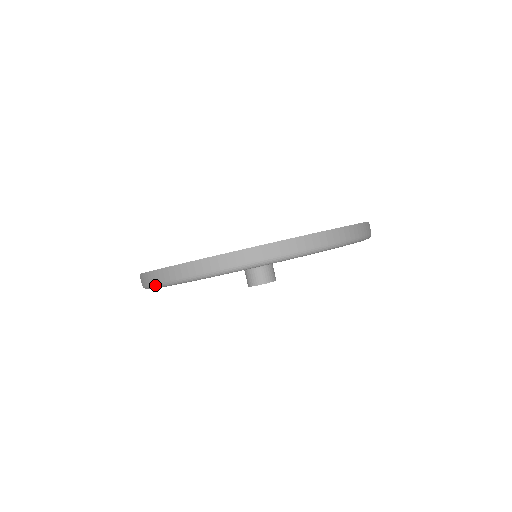
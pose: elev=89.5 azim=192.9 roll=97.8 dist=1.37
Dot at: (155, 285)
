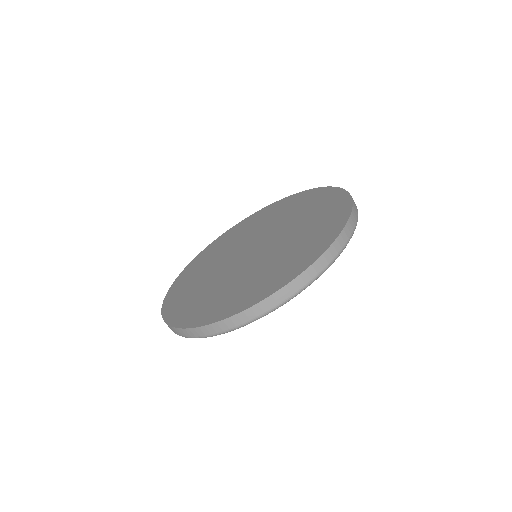
Dot at: occluded
